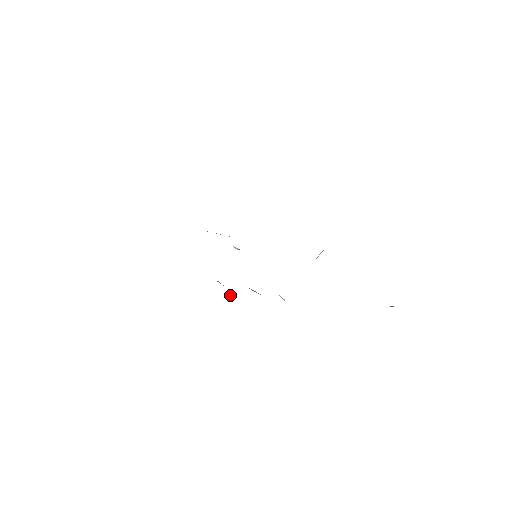
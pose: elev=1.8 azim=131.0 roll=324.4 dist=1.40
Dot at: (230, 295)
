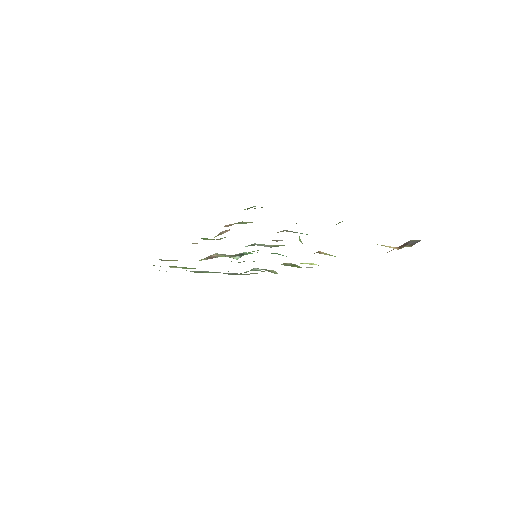
Dot at: (274, 271)
